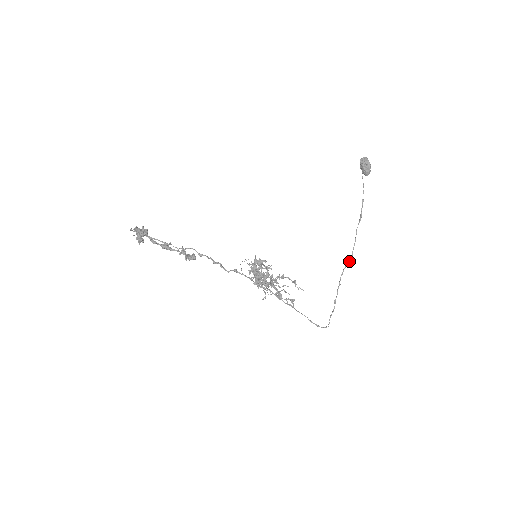
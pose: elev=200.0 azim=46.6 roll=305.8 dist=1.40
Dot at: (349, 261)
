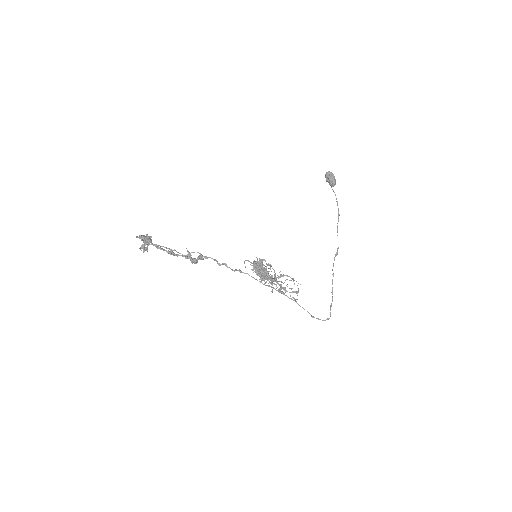
Dot at: (336, 255)
